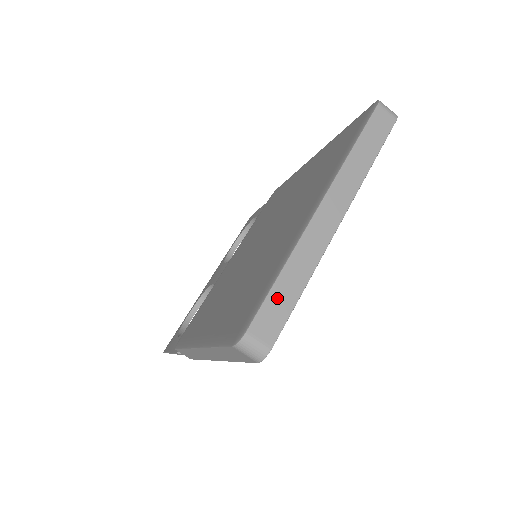
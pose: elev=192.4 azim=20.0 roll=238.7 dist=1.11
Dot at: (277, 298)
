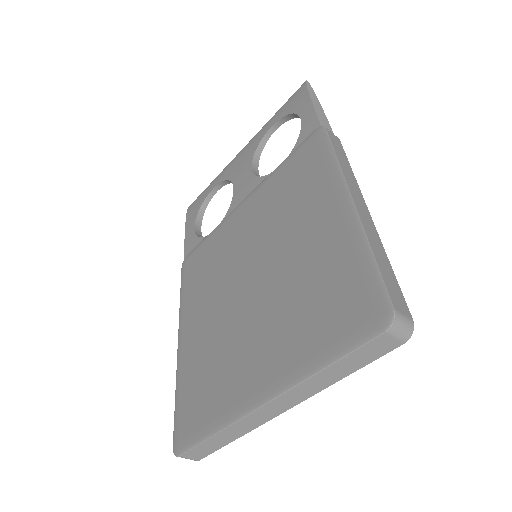
Dot at: (207, 445)
